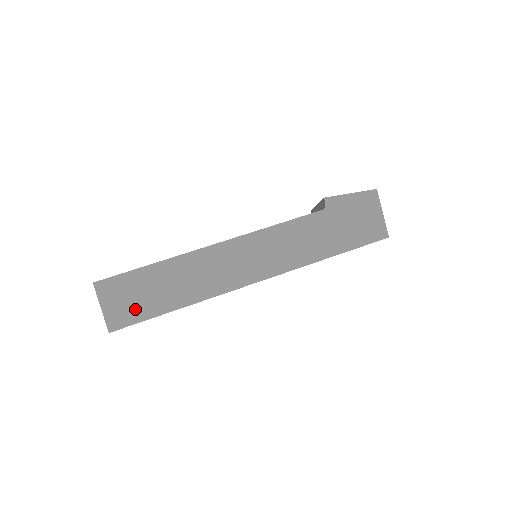
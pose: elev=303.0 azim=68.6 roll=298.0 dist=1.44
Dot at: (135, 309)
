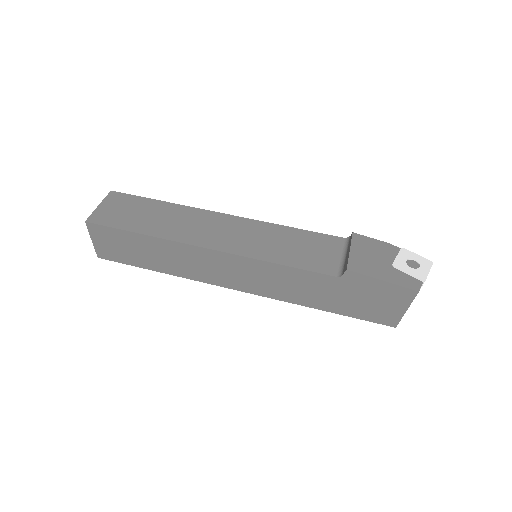
Dot at: (121, 254)
